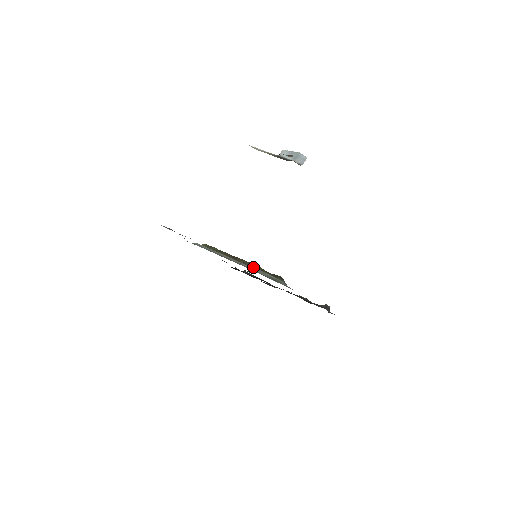
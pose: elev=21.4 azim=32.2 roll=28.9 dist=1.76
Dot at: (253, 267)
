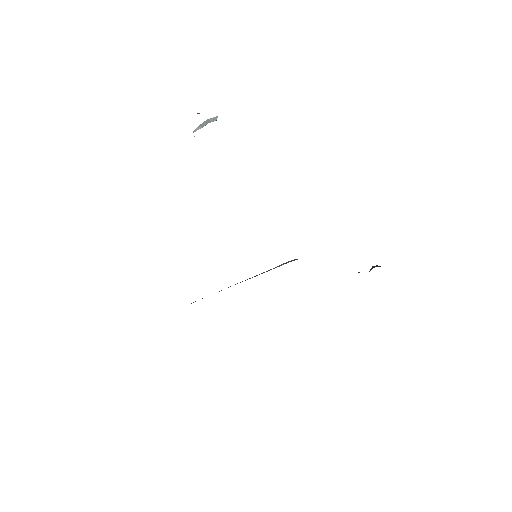
Dot at: occluded
